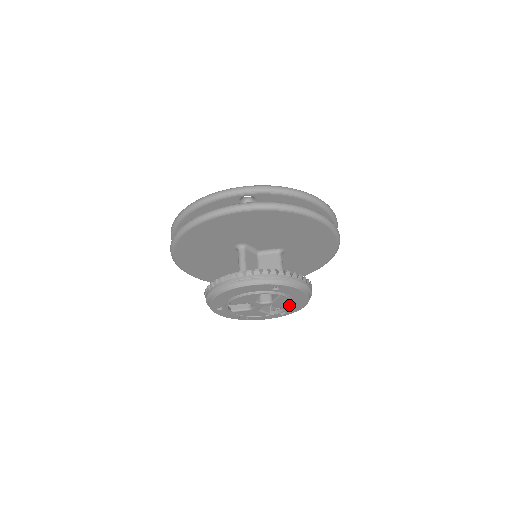
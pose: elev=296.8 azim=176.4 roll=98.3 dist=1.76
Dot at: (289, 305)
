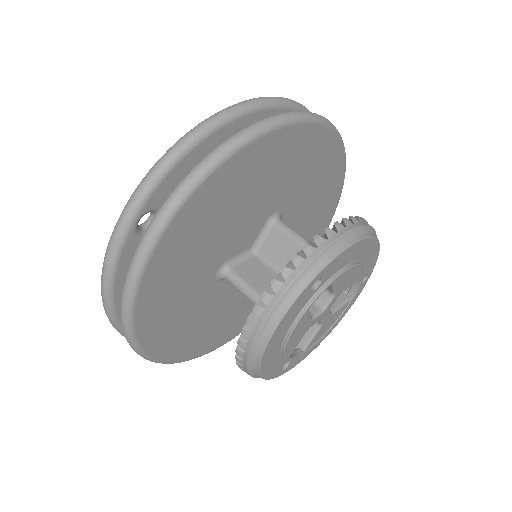
Dot at: (359, 270)
